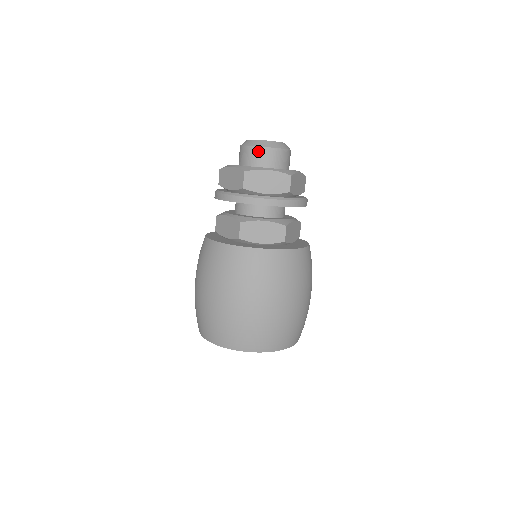
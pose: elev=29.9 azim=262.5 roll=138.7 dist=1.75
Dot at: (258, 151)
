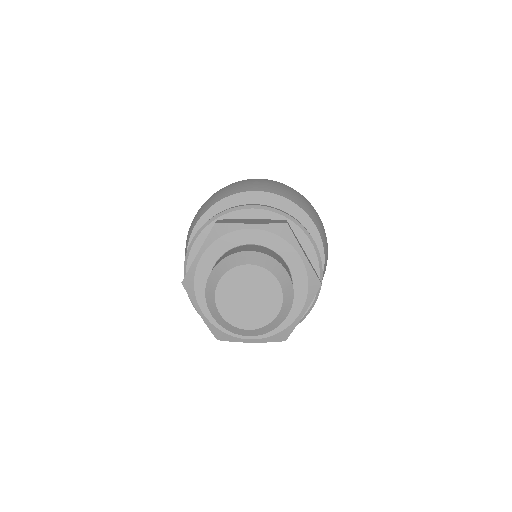
Dot at: occluded
